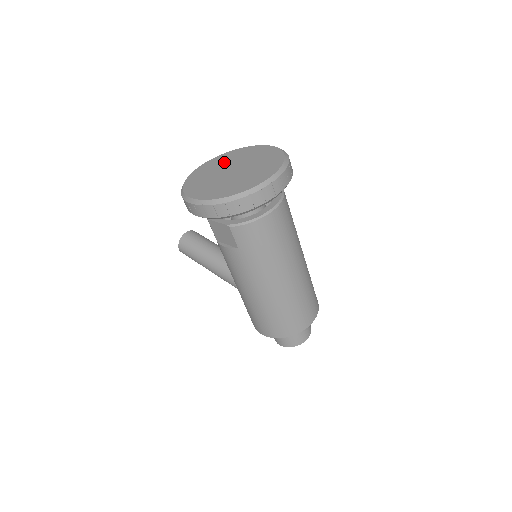
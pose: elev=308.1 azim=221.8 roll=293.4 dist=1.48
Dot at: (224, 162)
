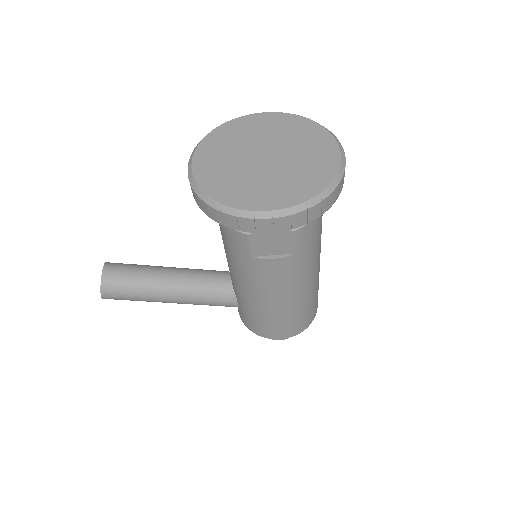
Dot at: (229, 149)
